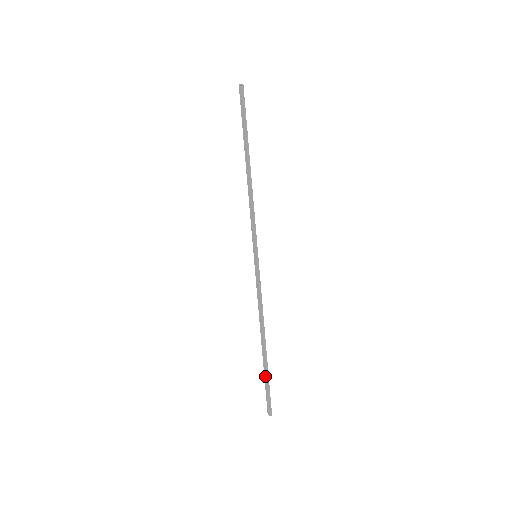
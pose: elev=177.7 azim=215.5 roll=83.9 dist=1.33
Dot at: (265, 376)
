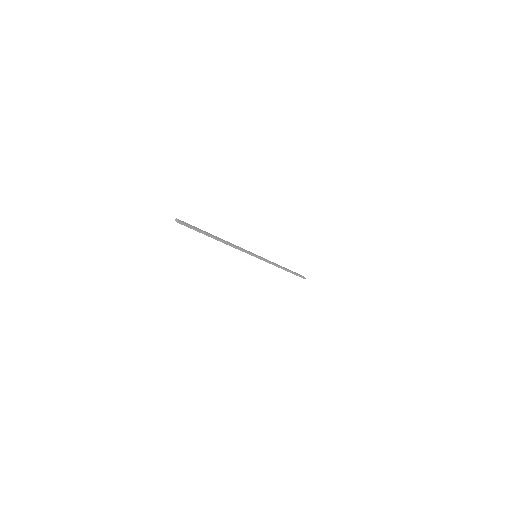
Dot at: (293, 273)
